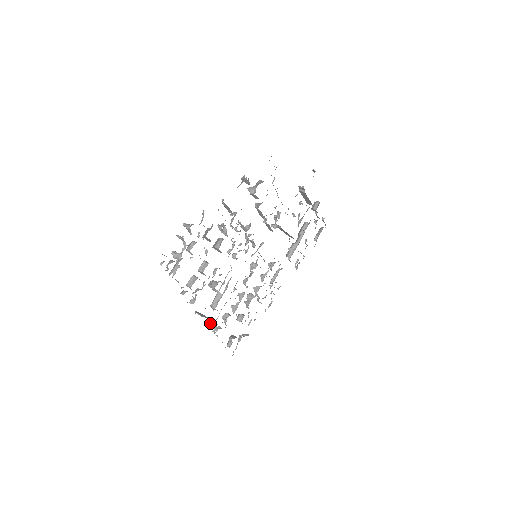
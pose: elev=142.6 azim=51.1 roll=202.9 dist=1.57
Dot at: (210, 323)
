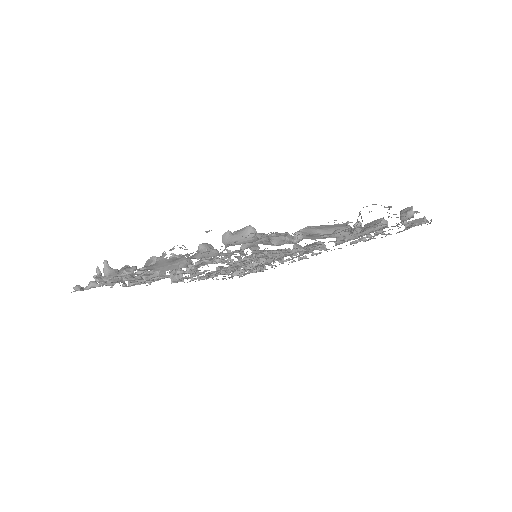
Dot at: occluded
